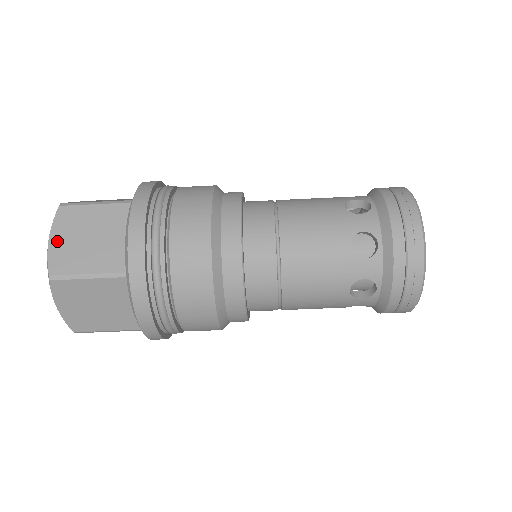
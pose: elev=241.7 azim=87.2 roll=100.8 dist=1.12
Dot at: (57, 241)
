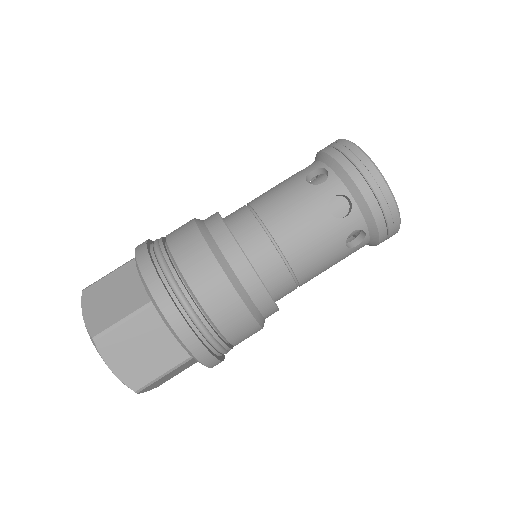
Dot at: occluded
